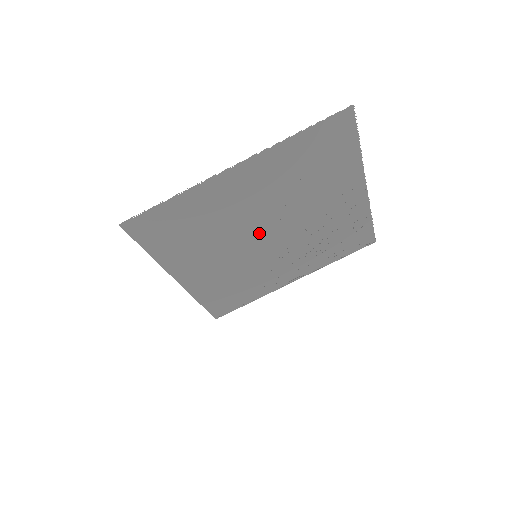
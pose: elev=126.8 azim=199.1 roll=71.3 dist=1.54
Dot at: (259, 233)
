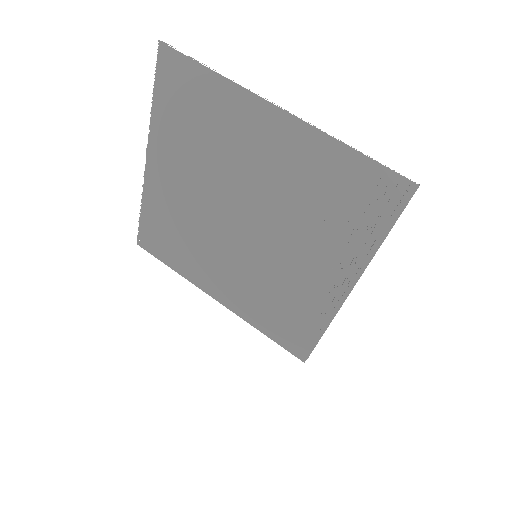
Dot at: (230, 224)
